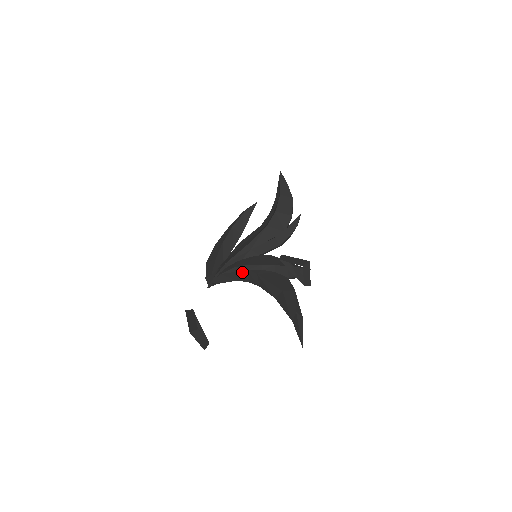
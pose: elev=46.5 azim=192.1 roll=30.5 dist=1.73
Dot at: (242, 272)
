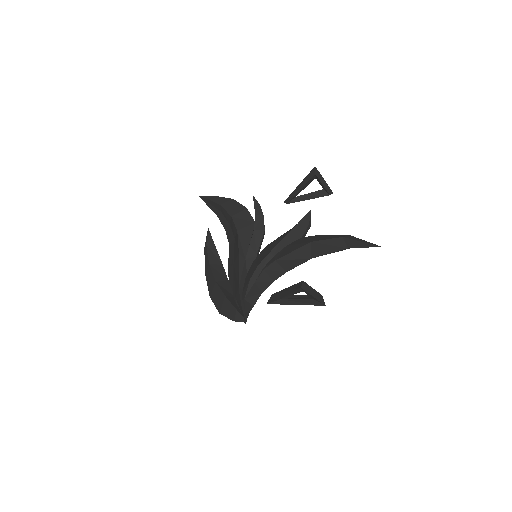
Dot at: (260, 276)
